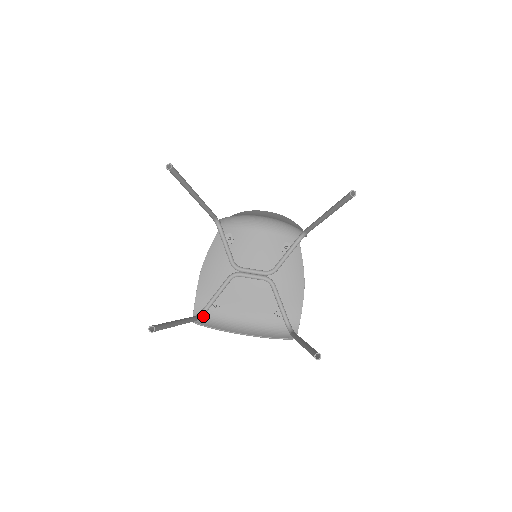
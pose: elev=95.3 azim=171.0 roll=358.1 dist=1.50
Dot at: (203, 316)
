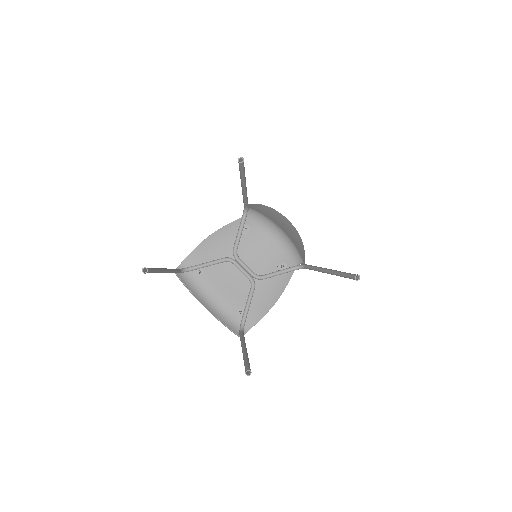
Dot at: (185, 272)
